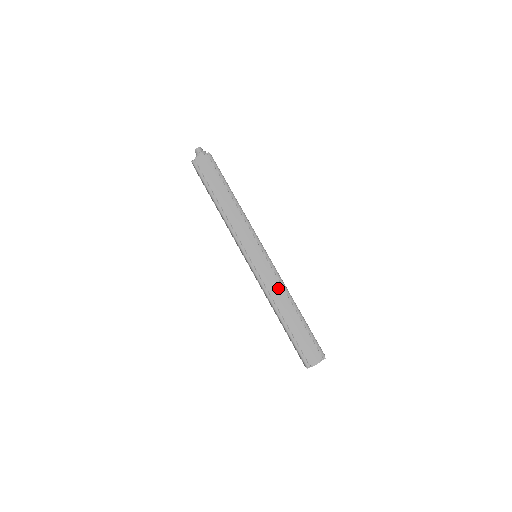
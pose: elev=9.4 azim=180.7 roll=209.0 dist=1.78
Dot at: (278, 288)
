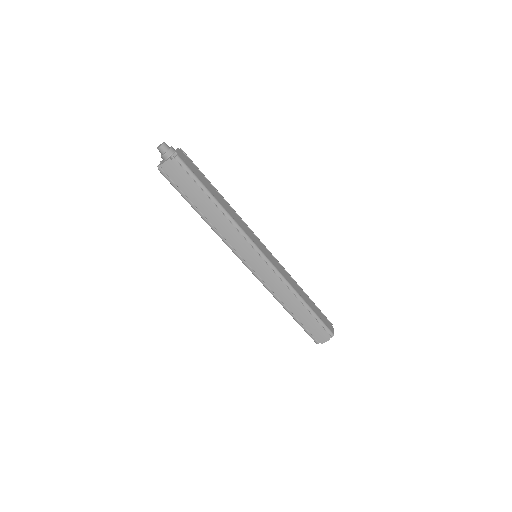
Dot at: (283, 289)
